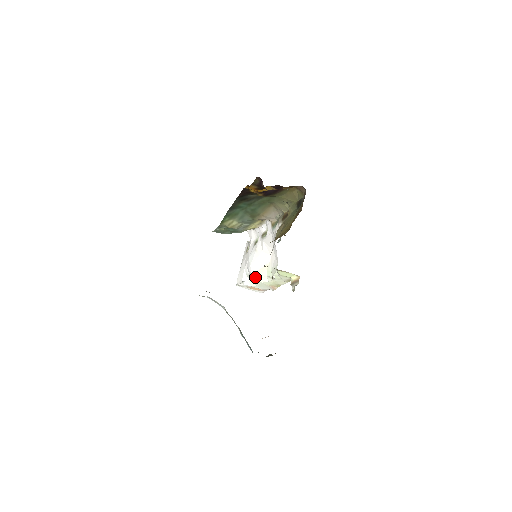
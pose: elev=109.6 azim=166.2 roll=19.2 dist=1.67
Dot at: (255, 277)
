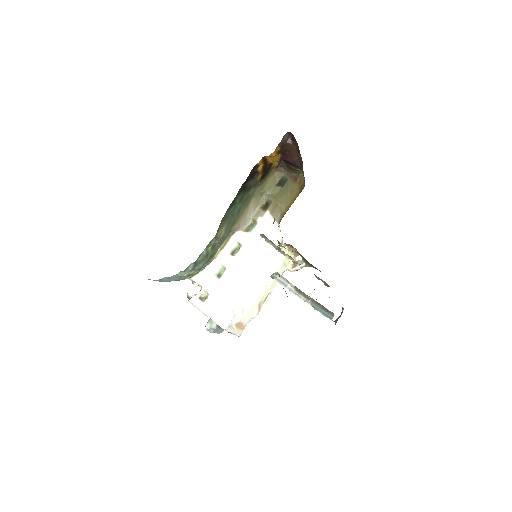
Dot at: (247, 297)
